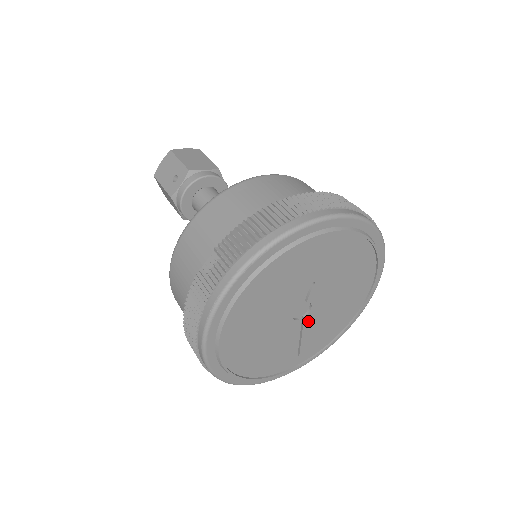
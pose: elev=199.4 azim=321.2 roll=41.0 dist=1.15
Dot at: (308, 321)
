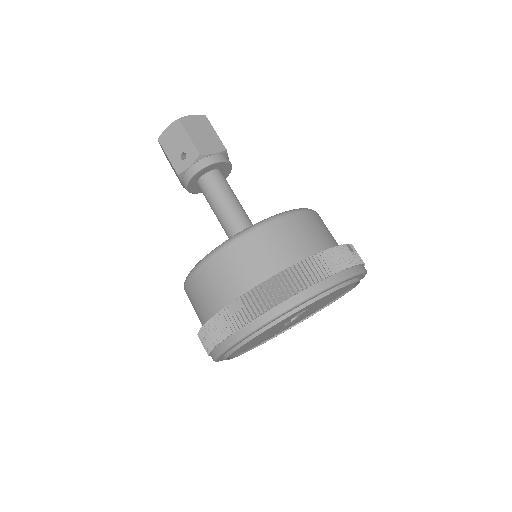
Dot at: (292, 321)
